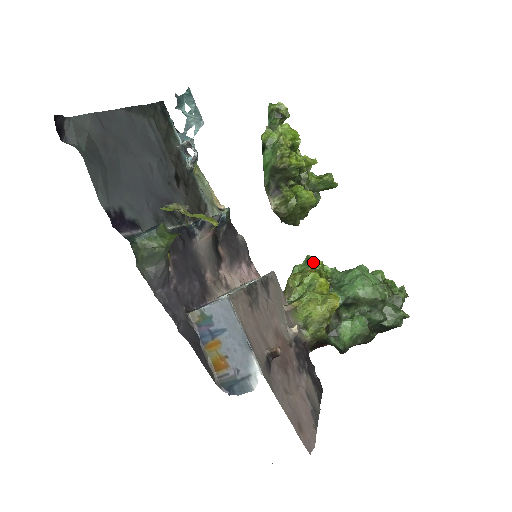
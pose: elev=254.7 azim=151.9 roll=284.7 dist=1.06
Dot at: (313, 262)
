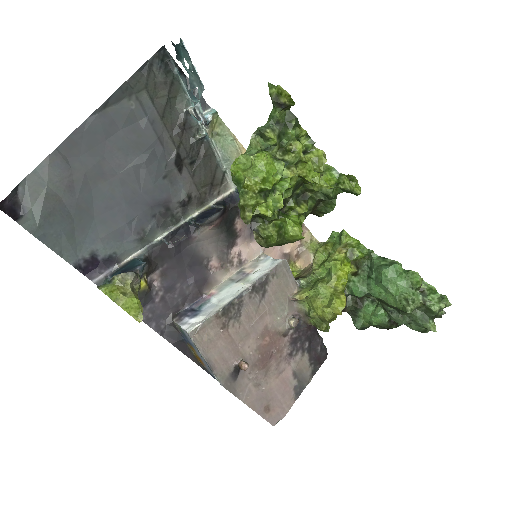
Dot at: (346, 241)
